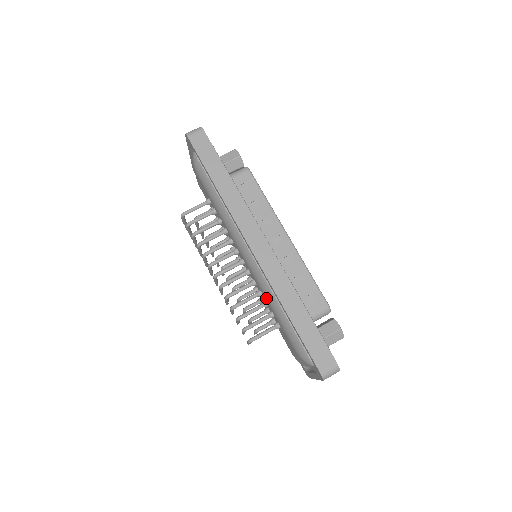
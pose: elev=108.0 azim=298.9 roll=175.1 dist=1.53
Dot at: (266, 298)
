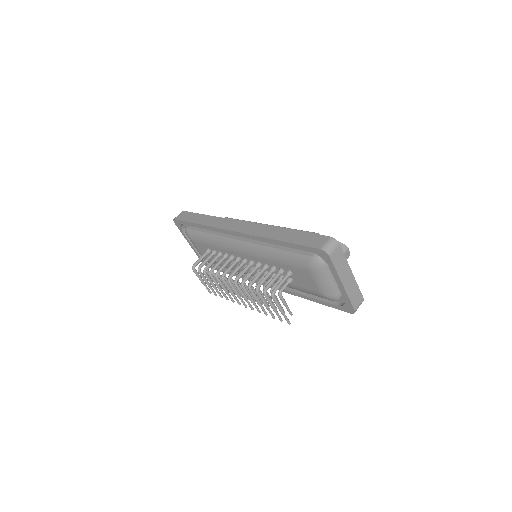
Dot at: (267, 259)
